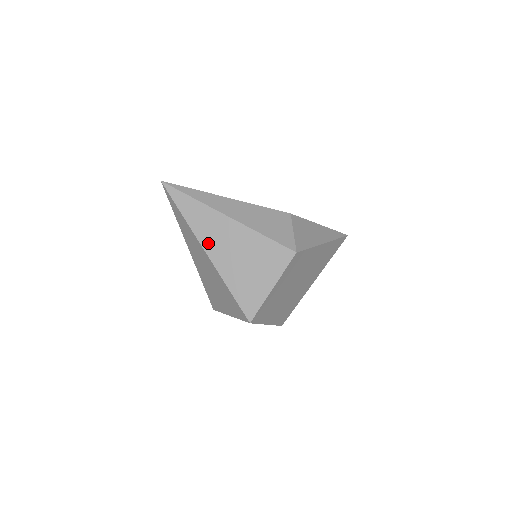
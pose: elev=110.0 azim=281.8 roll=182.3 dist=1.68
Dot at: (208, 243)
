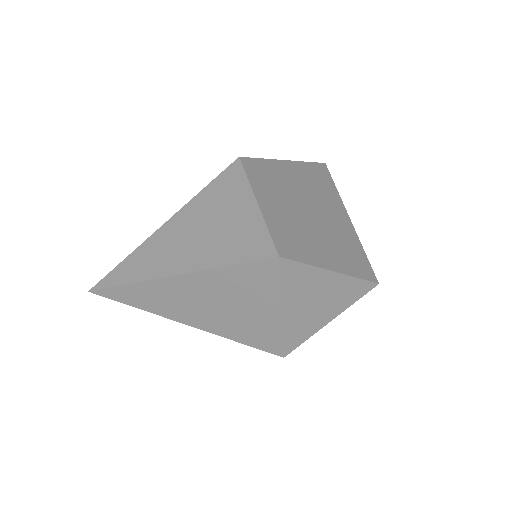
Dot at: (165, 267)
